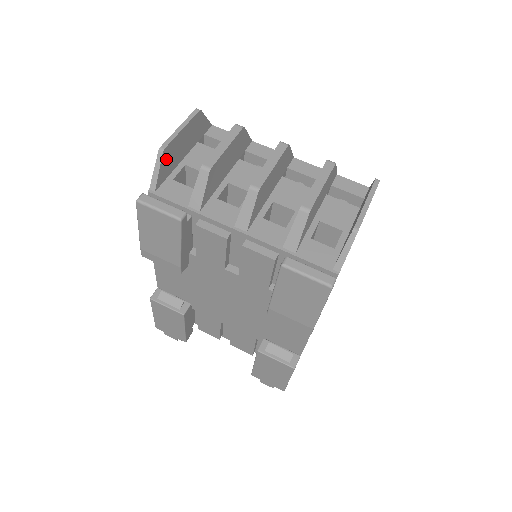
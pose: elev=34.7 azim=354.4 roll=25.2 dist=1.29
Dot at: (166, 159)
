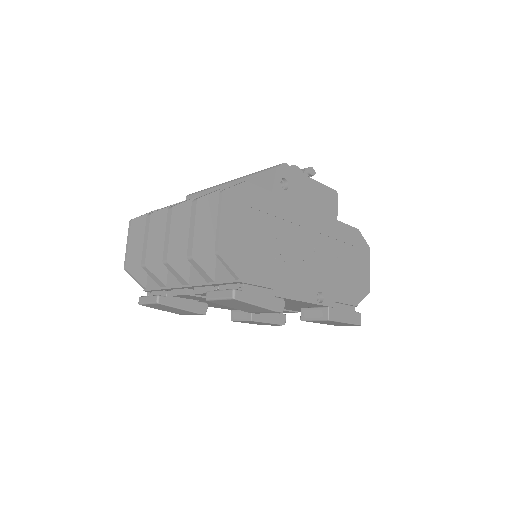
Dot at: (134, 269)
